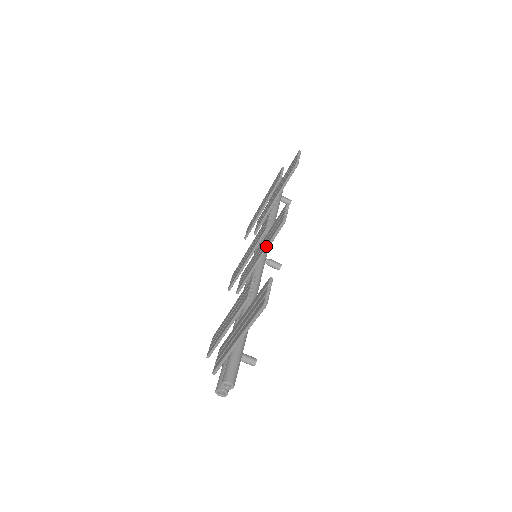
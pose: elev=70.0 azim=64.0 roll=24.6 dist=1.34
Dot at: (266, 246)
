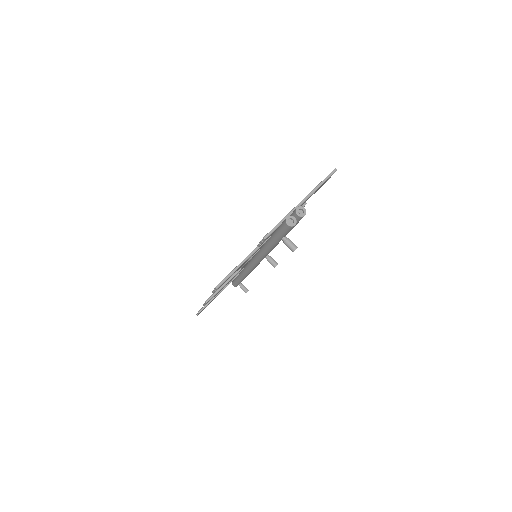
Dot at: occluded
